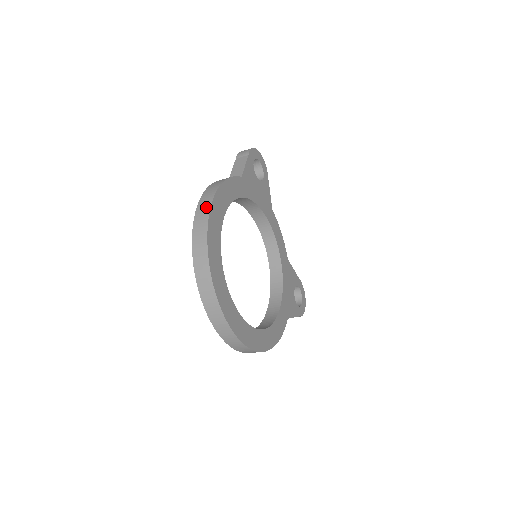
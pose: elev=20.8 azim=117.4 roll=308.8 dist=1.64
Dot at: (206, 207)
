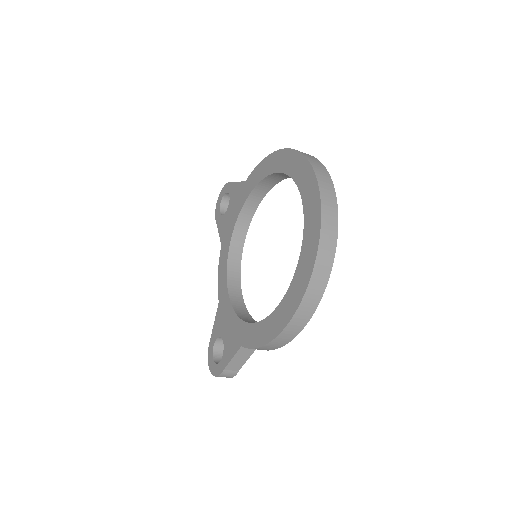
Dot at: occluded
